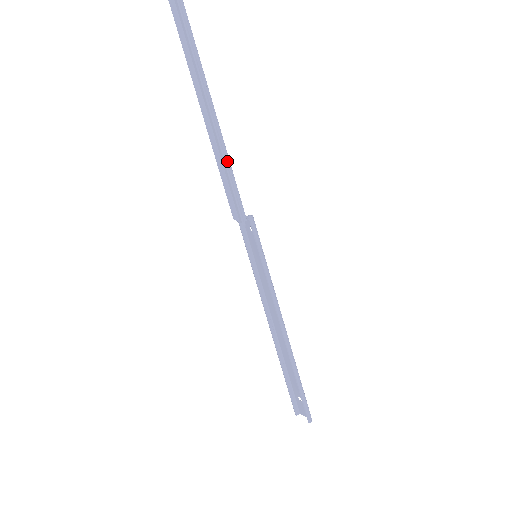
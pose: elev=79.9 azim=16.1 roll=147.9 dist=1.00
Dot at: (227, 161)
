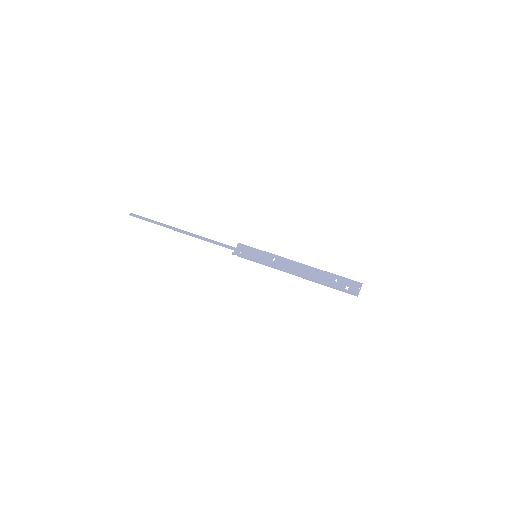
Dot at: (207, 238)
